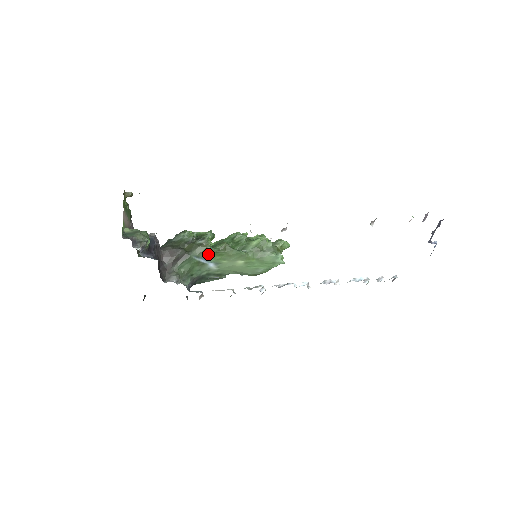
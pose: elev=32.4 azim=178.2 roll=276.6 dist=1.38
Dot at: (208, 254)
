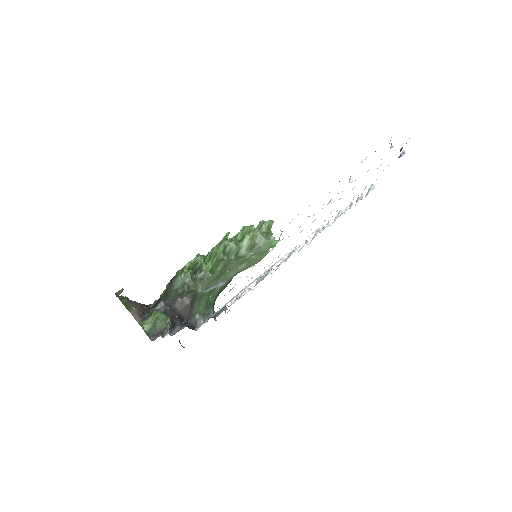
Dot at: (214, 280)
